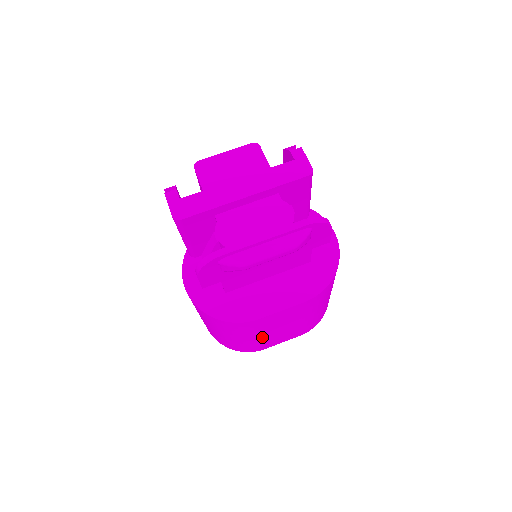
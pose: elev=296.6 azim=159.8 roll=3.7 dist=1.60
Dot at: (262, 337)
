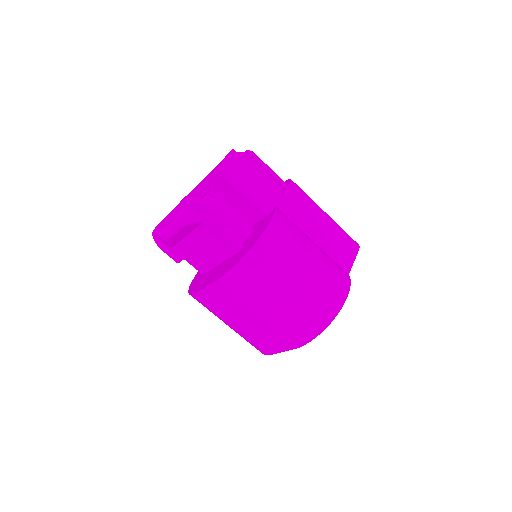
Dot at: (239, 327)
